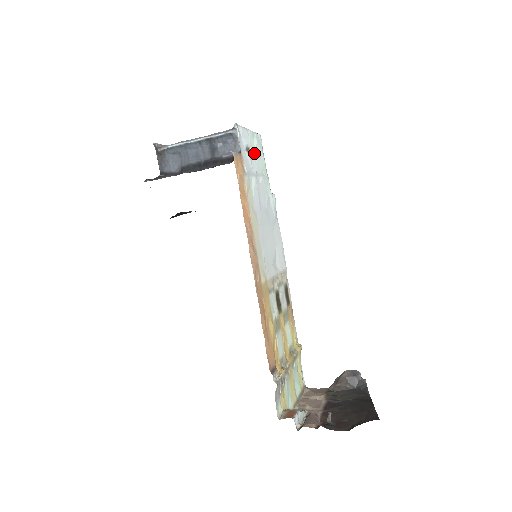
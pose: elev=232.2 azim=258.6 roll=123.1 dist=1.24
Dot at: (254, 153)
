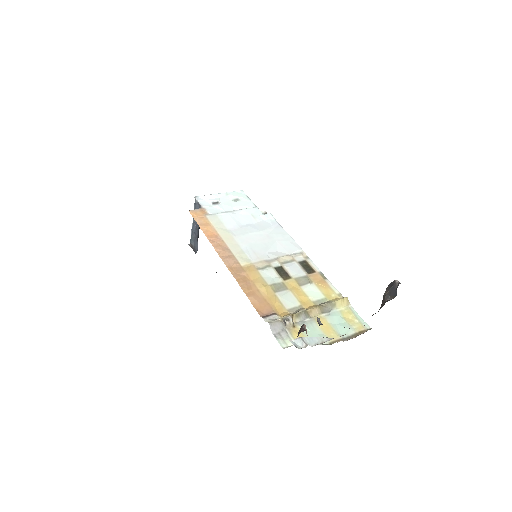
Dot at: (229, 202)
